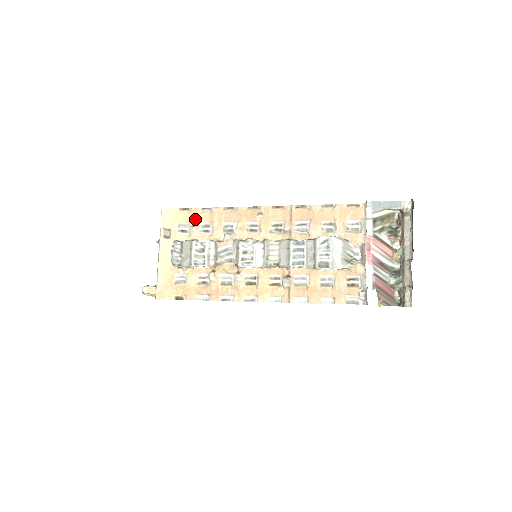
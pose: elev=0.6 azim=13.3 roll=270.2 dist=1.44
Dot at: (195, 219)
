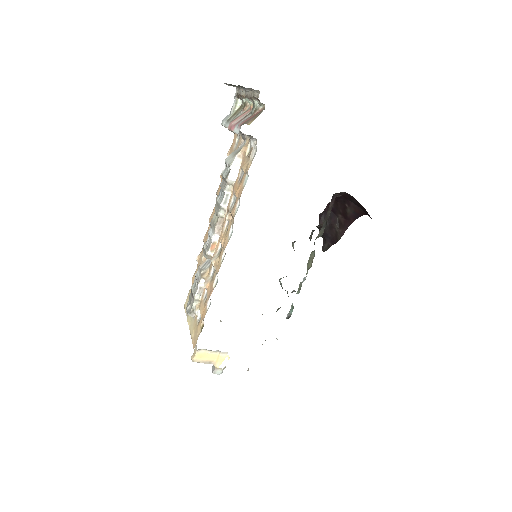
Dot at: occluded
